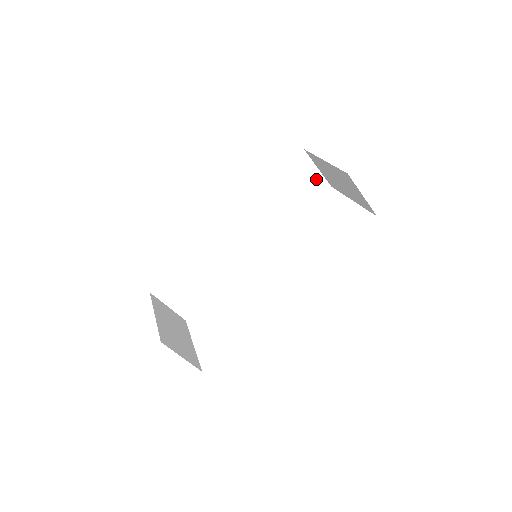
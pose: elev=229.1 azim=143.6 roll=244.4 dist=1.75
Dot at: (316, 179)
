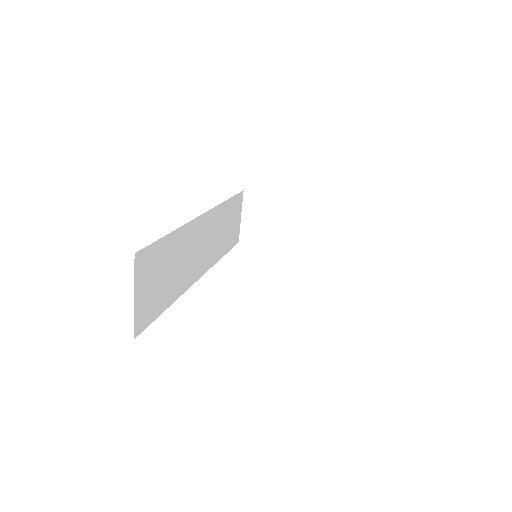
Dot at: (238, 226)
